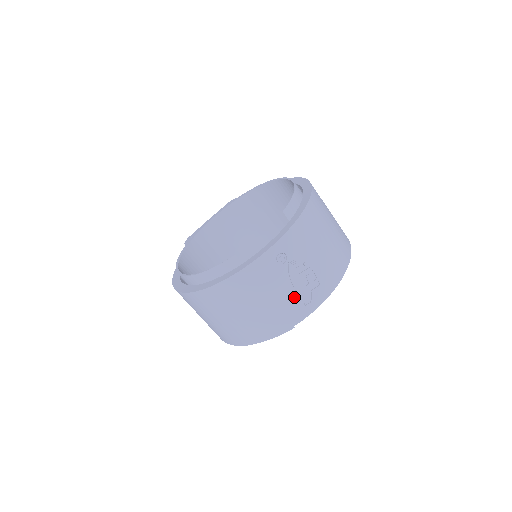
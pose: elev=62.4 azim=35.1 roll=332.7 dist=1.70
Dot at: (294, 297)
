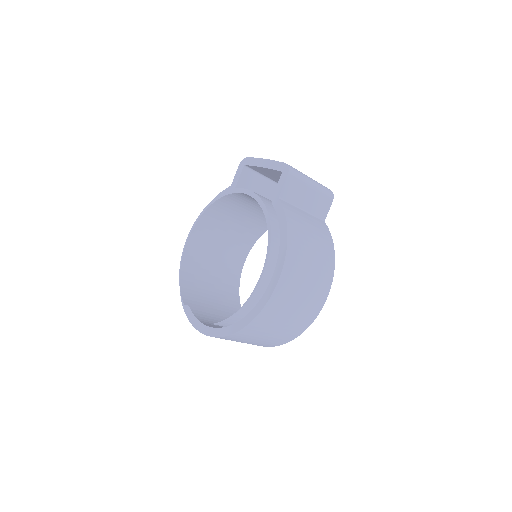
Dot at: occluded
